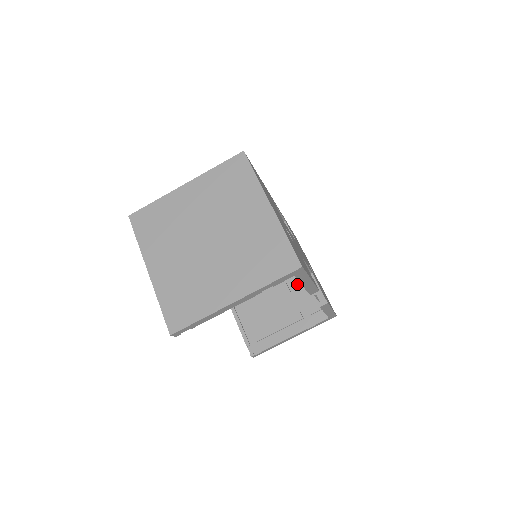
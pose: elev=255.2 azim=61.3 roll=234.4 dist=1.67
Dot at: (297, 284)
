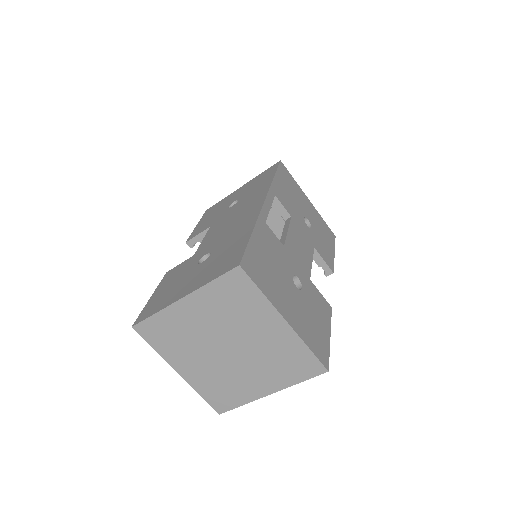
Dot at: occluded
